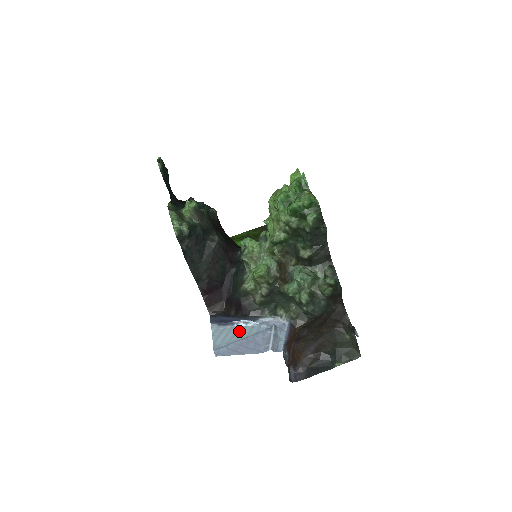
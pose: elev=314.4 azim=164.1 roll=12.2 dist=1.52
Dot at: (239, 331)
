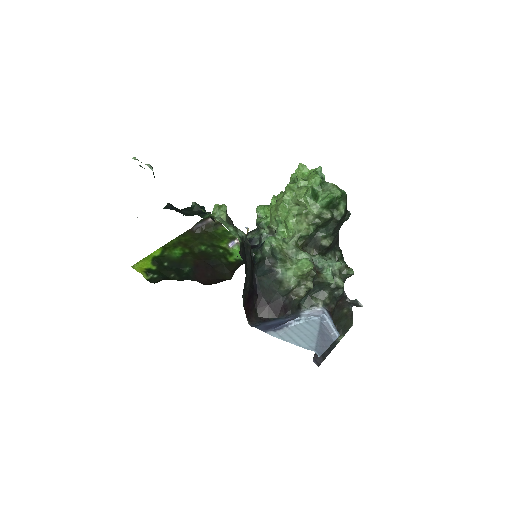
Dot at: (303, 329)
